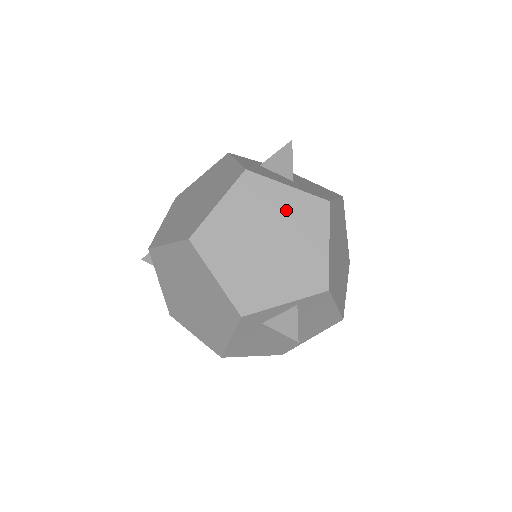
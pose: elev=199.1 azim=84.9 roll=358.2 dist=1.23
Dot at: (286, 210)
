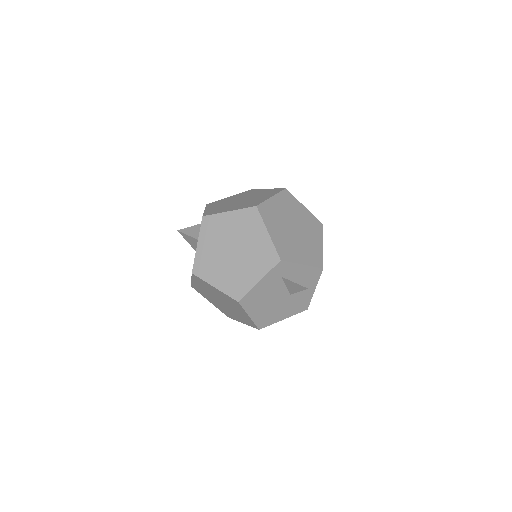
Dot at: (304, 218)
